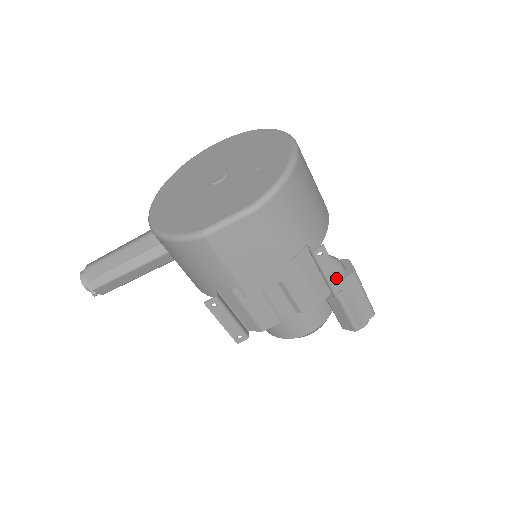
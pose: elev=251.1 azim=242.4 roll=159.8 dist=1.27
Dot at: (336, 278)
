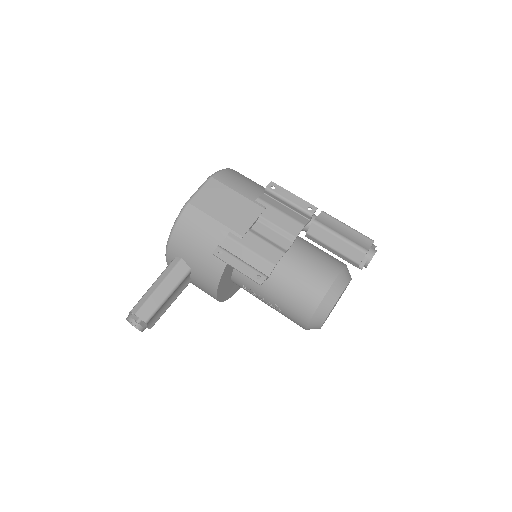
Dot at: (299, 200)
